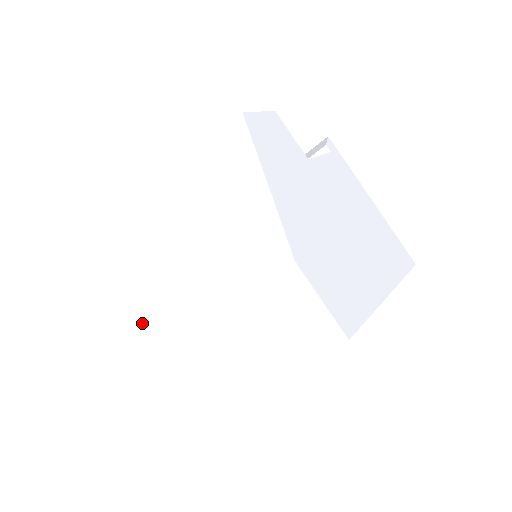
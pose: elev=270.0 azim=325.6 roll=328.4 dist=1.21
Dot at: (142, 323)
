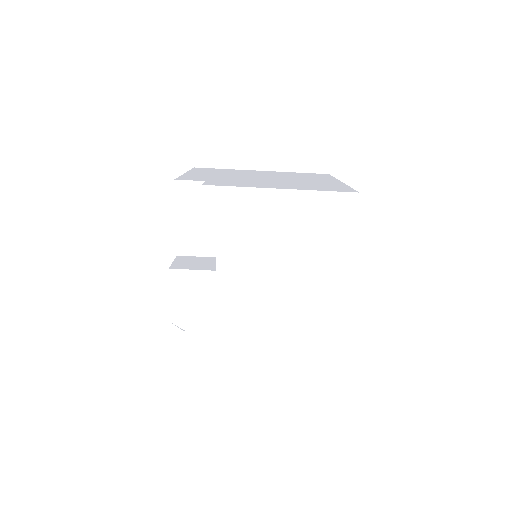
Dot at: occluded
